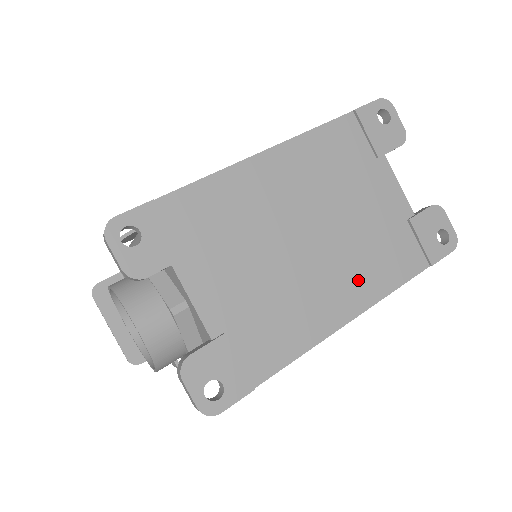
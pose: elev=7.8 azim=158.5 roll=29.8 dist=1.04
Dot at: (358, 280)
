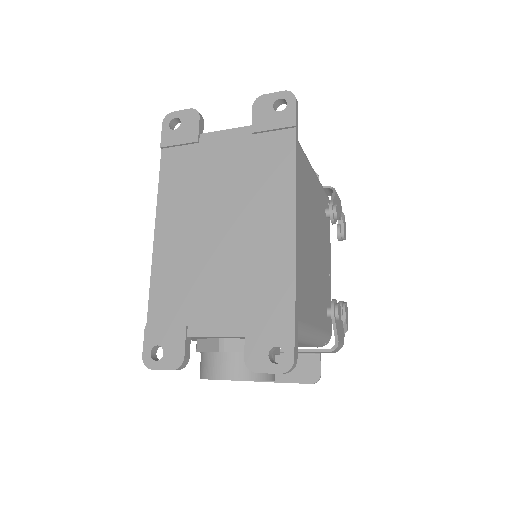
Dot at: (271, 200)
